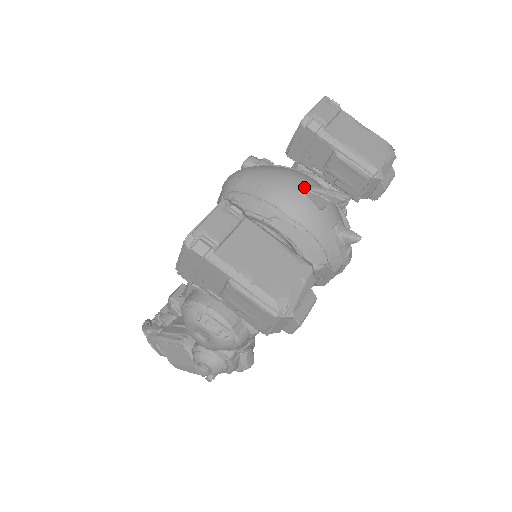
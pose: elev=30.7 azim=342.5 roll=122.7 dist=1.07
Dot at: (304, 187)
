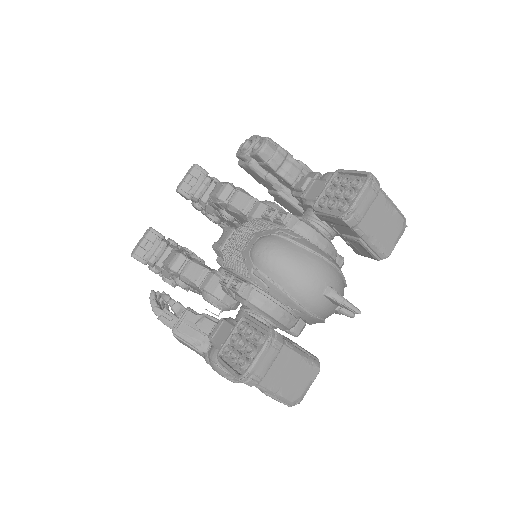
Dot at: (328, 293)
